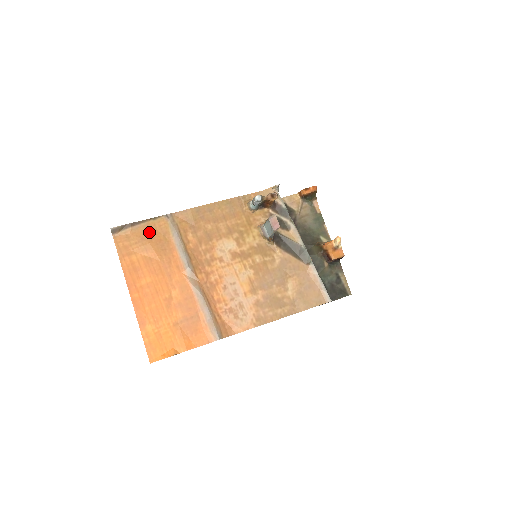
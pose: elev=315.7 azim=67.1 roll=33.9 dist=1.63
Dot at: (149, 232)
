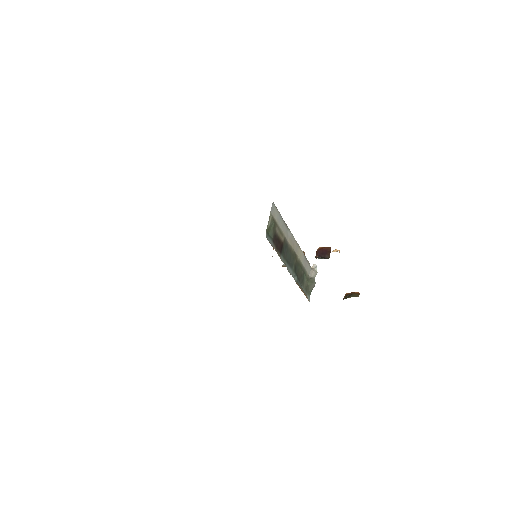
Dot at: occluded
